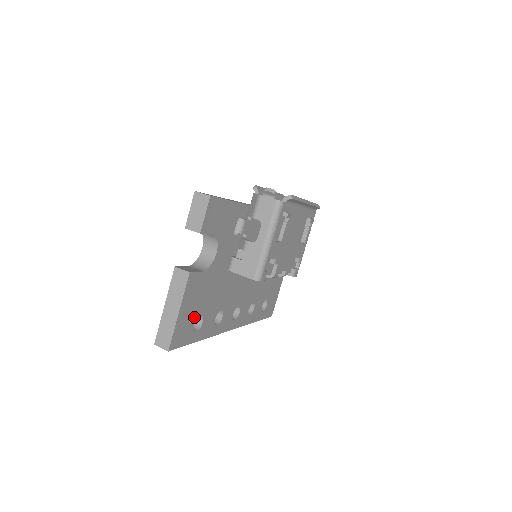
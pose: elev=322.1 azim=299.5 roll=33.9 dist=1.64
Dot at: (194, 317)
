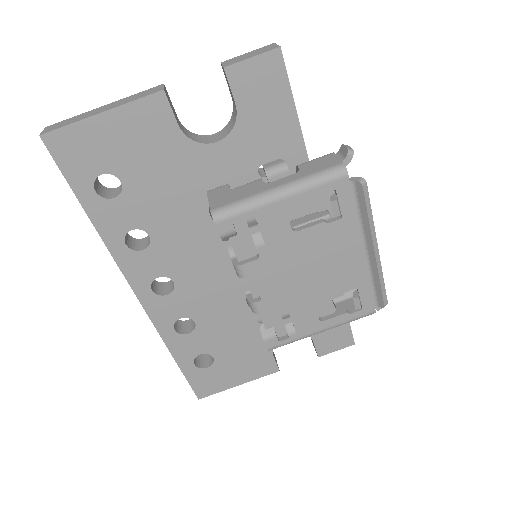
Dot at: (112, 165)
